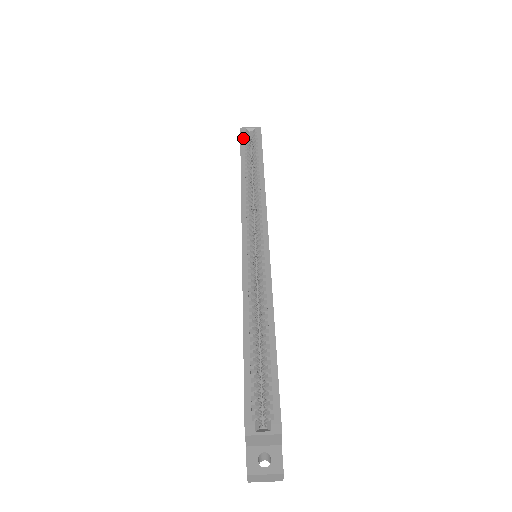
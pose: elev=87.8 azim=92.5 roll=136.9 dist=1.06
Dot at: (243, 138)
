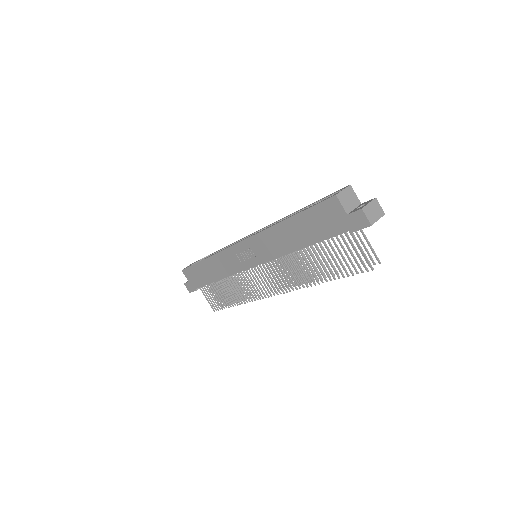
Dot at: occluded
